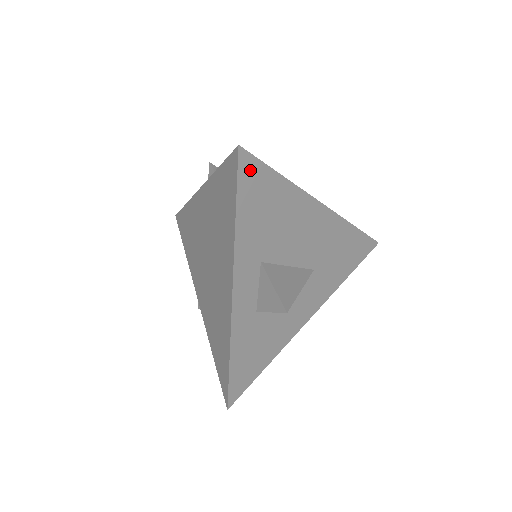
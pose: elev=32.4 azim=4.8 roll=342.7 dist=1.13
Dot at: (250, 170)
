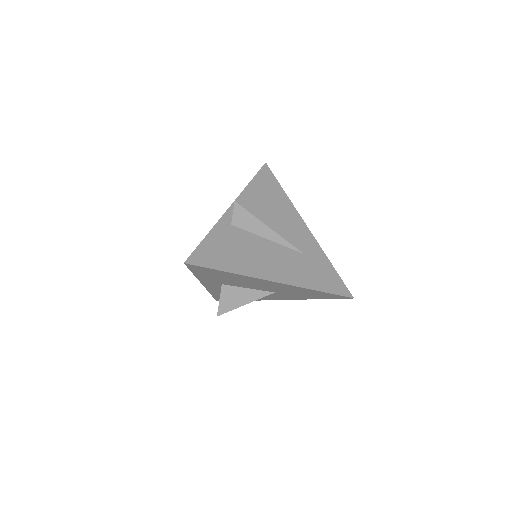
Dot at: (198, 268)
